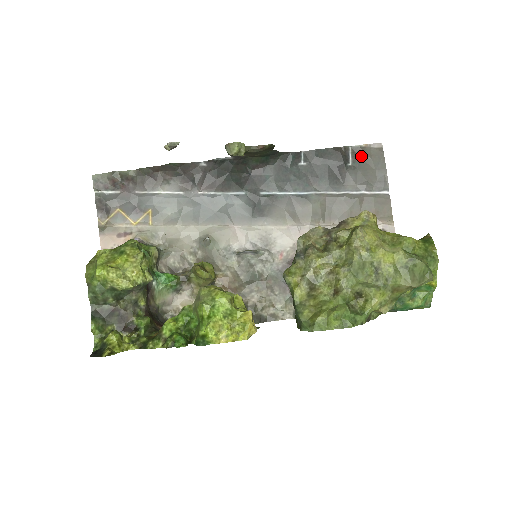
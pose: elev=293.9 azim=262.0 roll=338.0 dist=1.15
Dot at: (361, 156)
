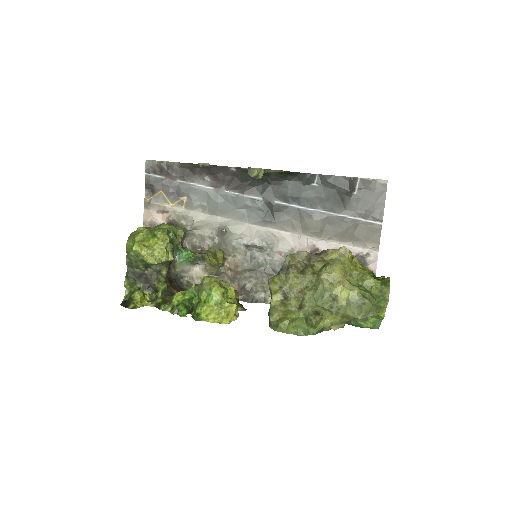
Dot at: (366, 188)
